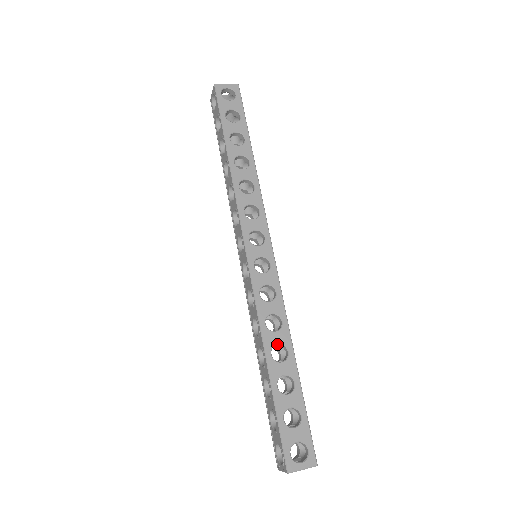
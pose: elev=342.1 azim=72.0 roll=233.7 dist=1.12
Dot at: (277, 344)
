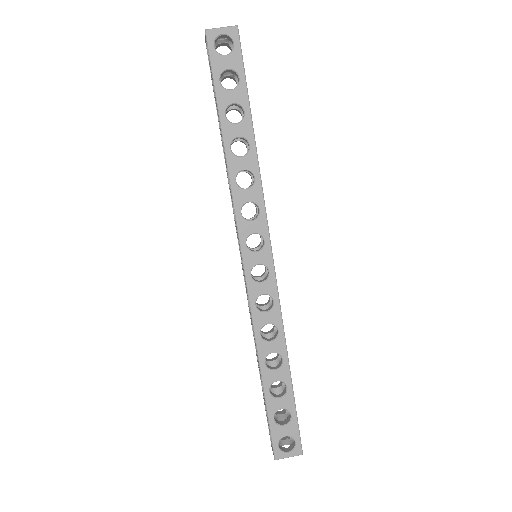
Dot at: occluded
